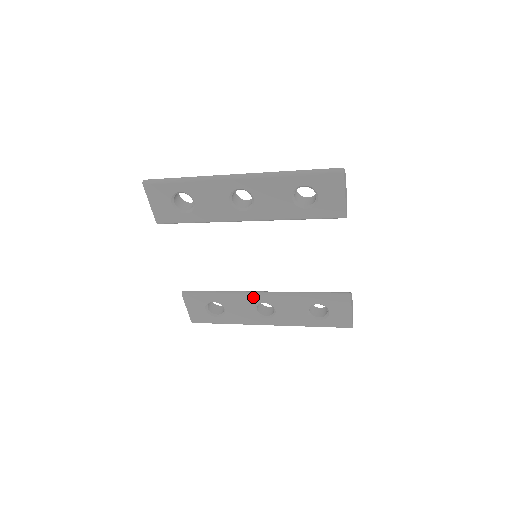
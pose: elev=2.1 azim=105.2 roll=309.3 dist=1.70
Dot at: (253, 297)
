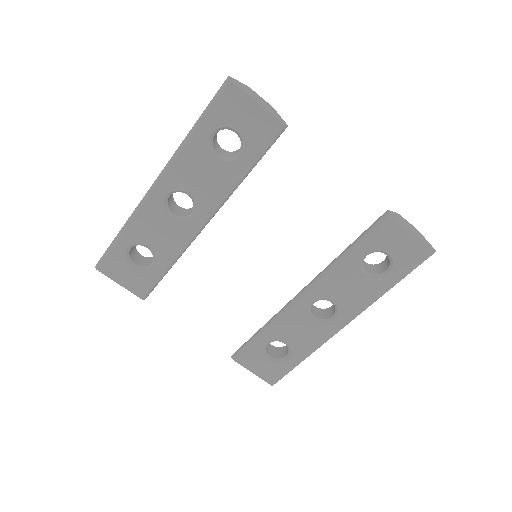
Dot at: (296, 305)
